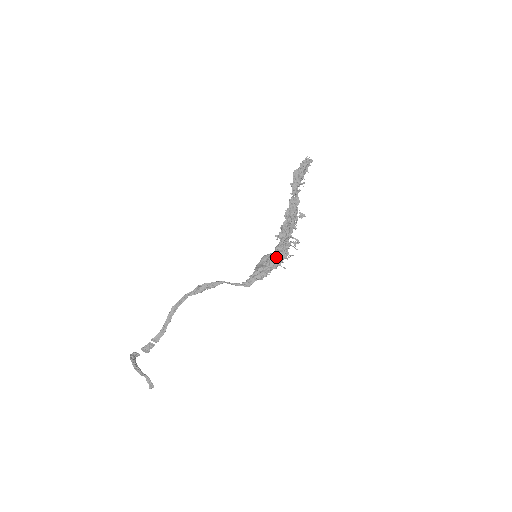
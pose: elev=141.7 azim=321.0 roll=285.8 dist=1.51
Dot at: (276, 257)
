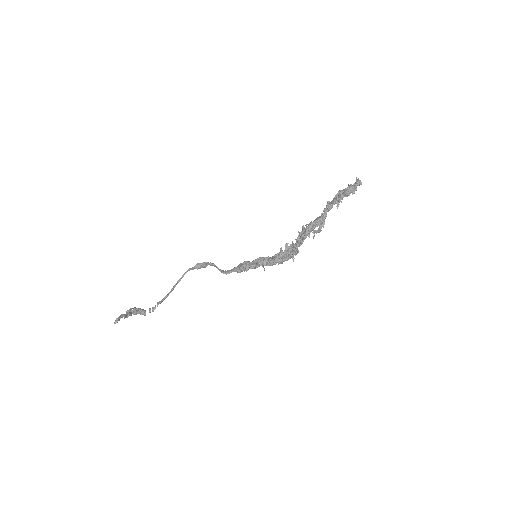
Dot at: (267, 259)
